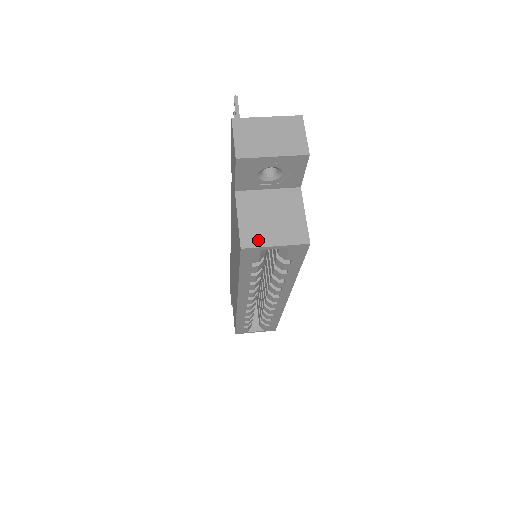
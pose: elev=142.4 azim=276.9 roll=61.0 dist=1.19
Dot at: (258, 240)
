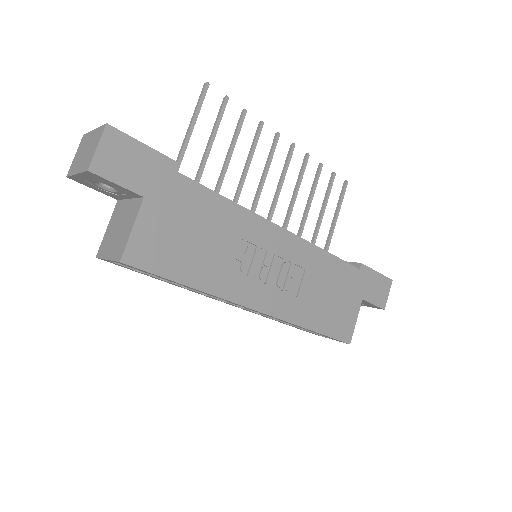
Dot at: (104, 251)
